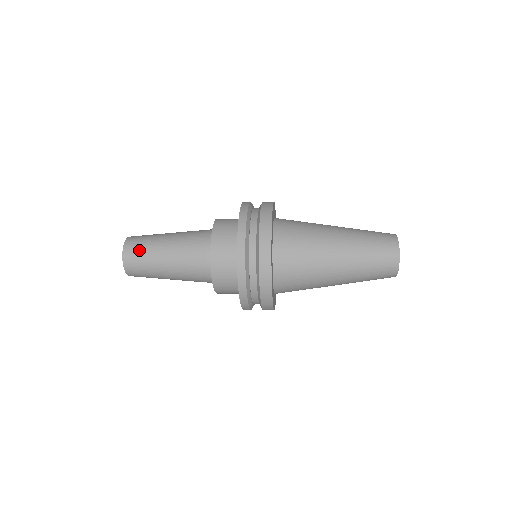
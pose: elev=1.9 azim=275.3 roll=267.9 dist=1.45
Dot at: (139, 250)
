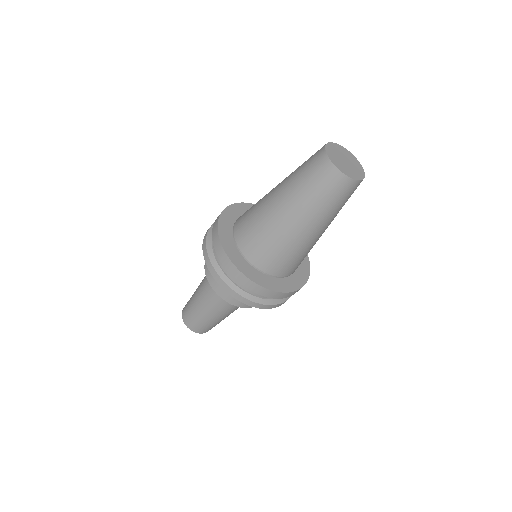
Dot at: occluded
